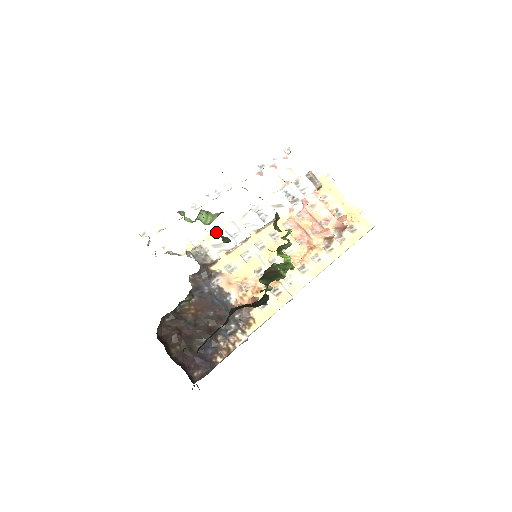
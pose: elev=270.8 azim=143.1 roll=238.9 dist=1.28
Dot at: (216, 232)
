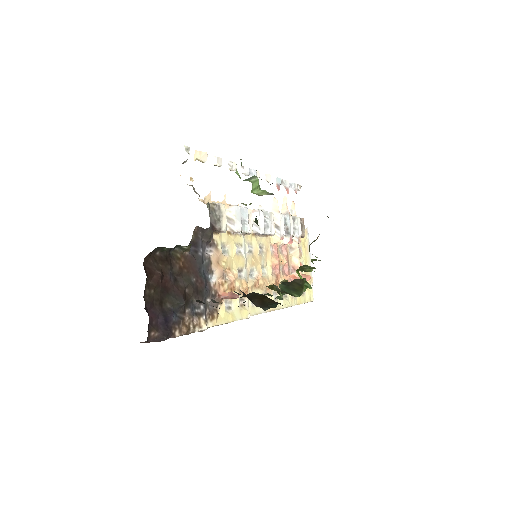
Dot at: (233, 205)
